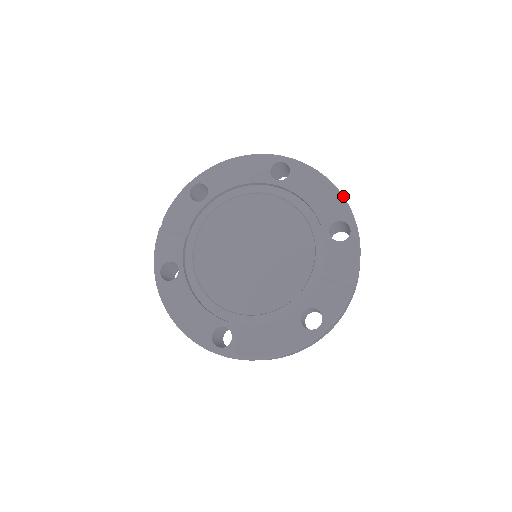
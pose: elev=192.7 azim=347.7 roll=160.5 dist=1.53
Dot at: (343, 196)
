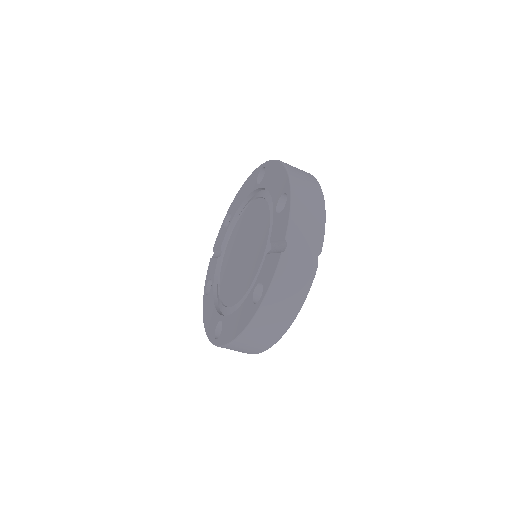
Dot at: (287, 171)
